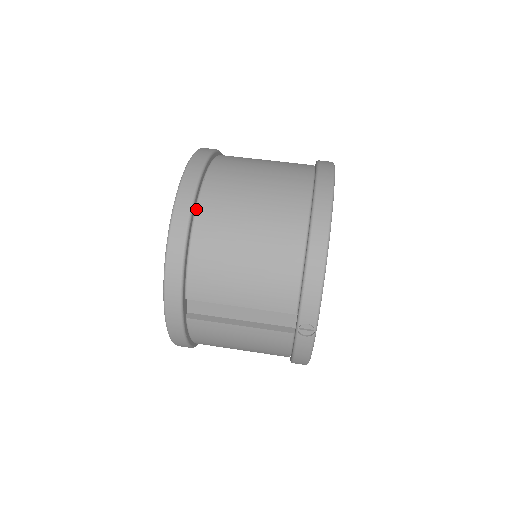
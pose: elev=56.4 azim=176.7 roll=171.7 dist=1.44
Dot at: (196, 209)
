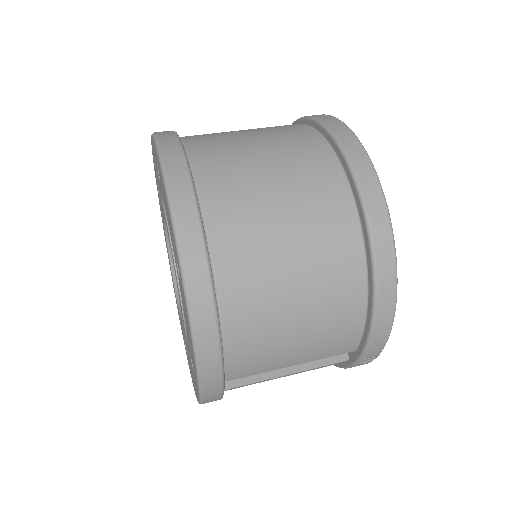
Dot at: (216, 284)
